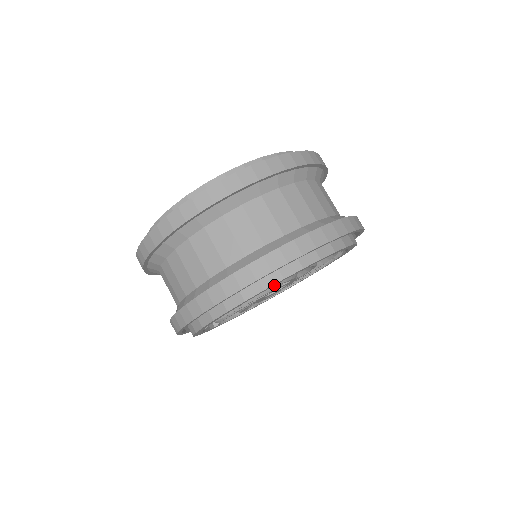
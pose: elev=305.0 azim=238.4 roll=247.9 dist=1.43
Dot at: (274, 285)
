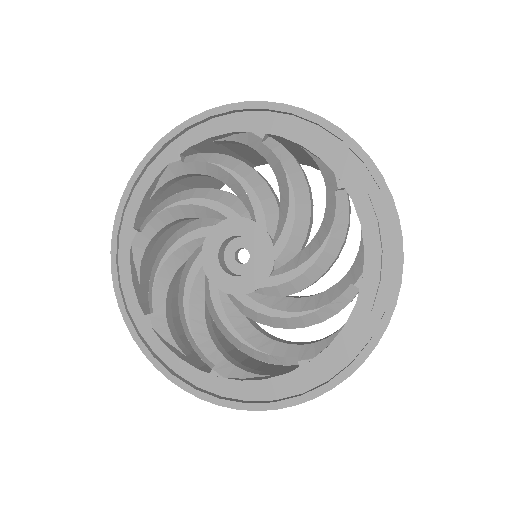
Dot at: (222, 135)
